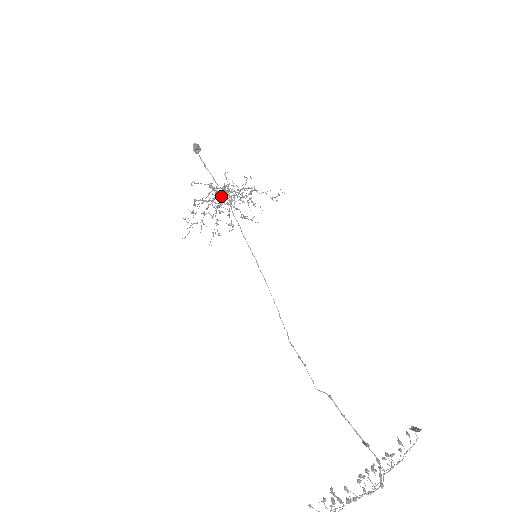
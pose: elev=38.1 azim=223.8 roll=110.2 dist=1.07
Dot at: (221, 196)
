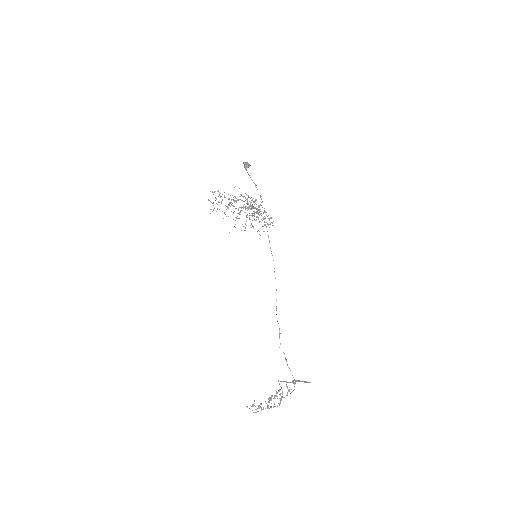
Dot at: occluded
